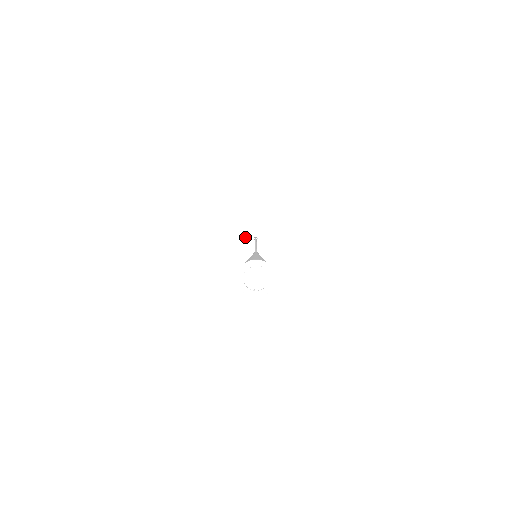
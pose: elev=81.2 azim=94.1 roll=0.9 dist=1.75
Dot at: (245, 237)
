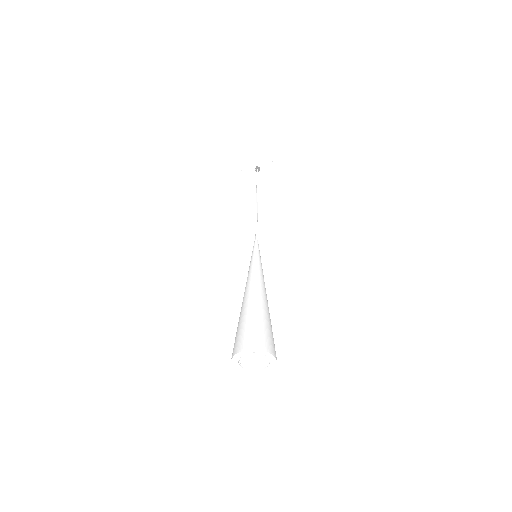
Dot at: (244, 165)
